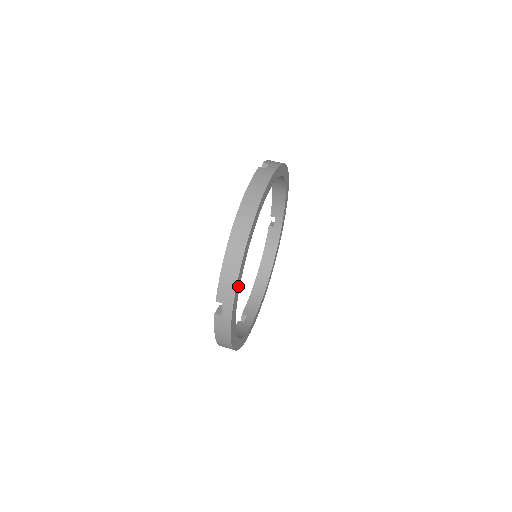
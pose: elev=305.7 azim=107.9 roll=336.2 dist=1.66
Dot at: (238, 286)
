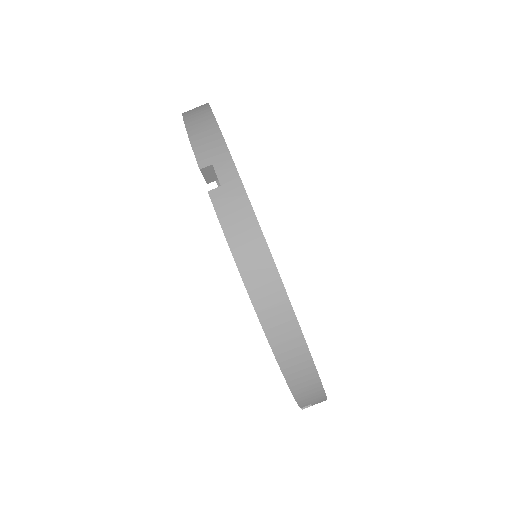
Dot at: occluded
